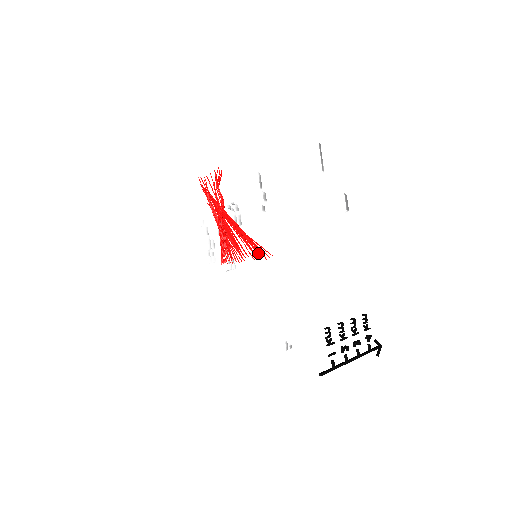
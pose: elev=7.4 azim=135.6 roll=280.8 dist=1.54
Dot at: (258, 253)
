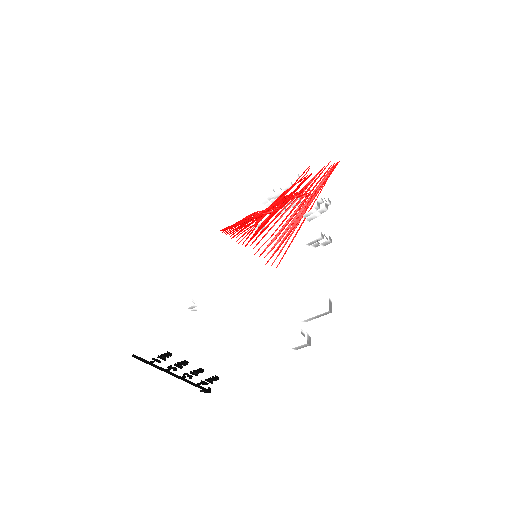
Dot at: occluded
